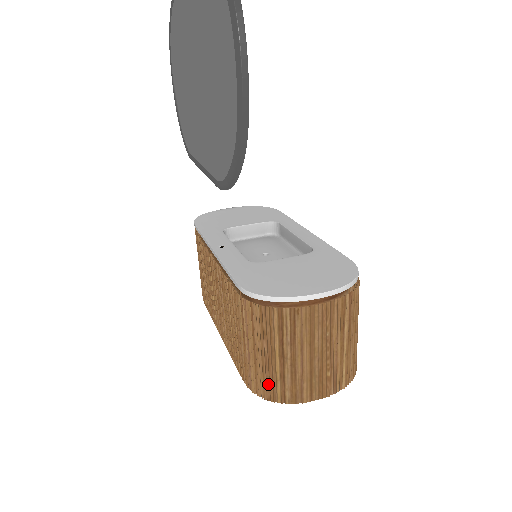
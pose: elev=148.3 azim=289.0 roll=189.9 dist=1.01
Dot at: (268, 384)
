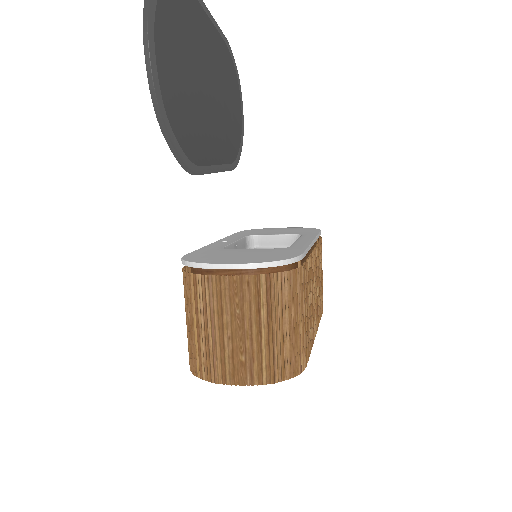
Dot at: (193, 356)
